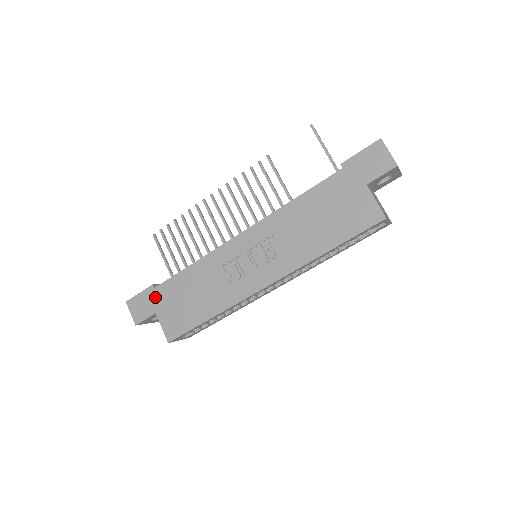
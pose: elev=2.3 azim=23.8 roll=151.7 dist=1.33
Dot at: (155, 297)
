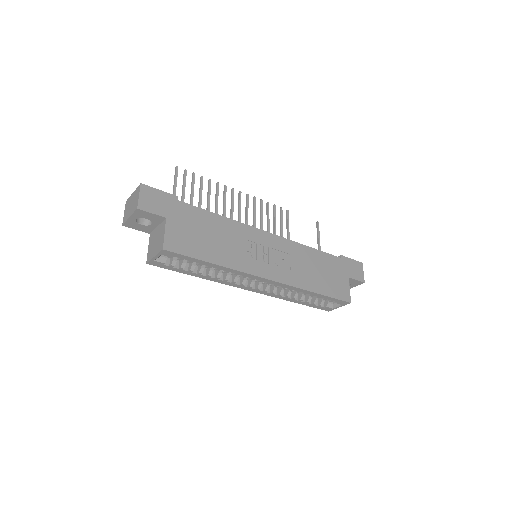
Dot at: (175, 207)
